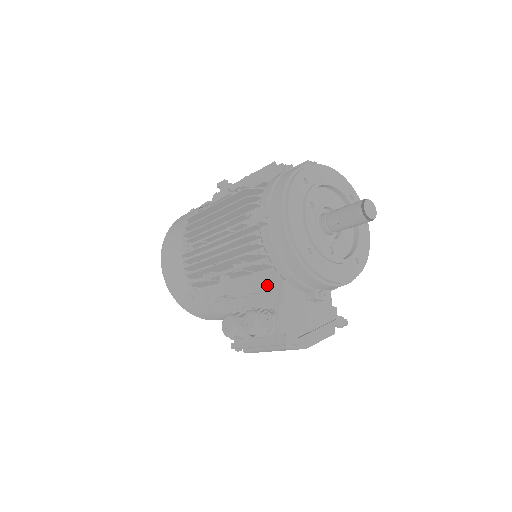
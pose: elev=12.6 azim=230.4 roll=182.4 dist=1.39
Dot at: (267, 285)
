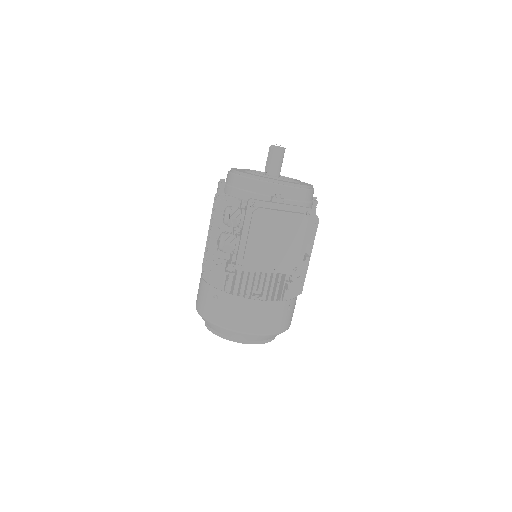
Dot at: occluded
